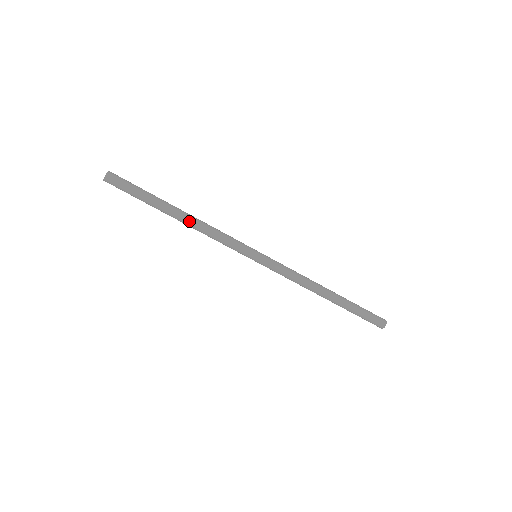
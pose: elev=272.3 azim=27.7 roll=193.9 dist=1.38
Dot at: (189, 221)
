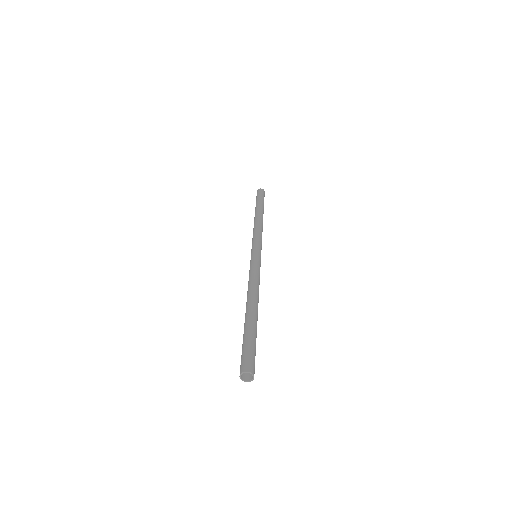
Dot at: occluded
